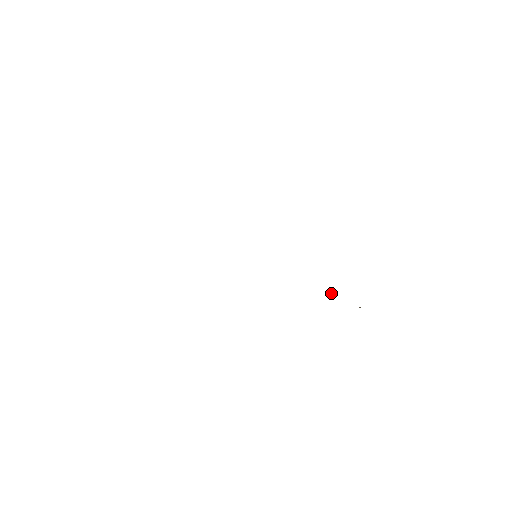
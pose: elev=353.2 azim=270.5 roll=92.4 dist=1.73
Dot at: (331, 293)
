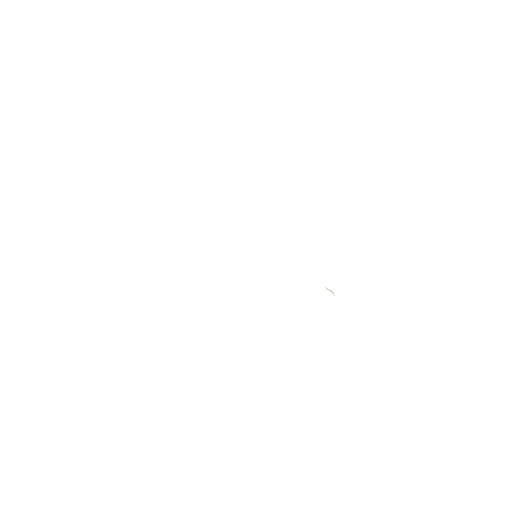
Dot at: (331, 291)
